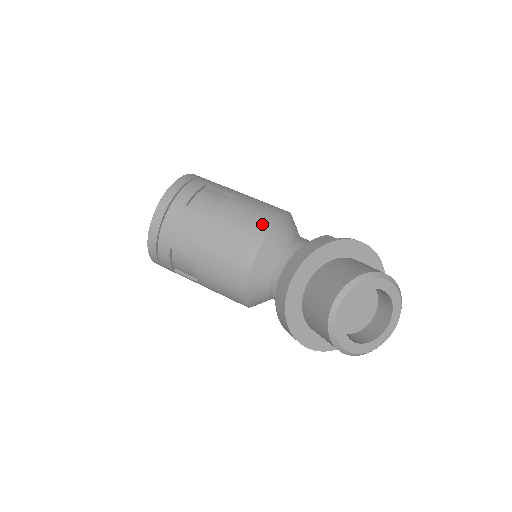
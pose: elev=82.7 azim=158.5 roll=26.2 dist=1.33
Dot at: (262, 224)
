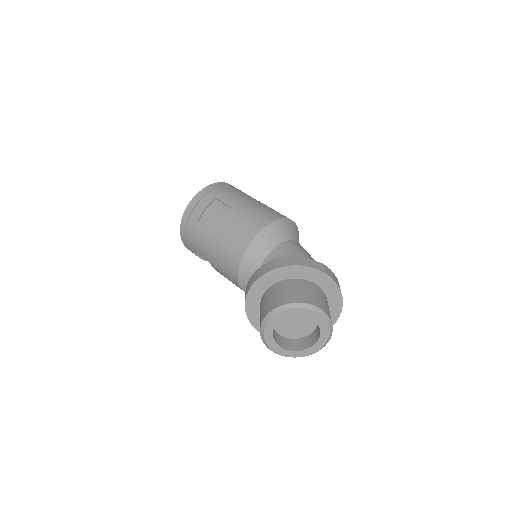
Dot at: (244, 240)
